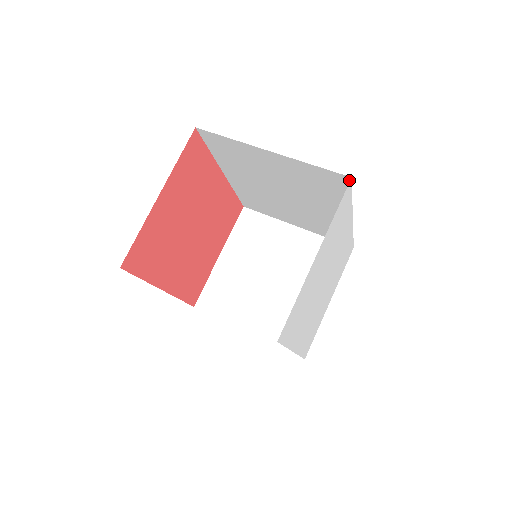
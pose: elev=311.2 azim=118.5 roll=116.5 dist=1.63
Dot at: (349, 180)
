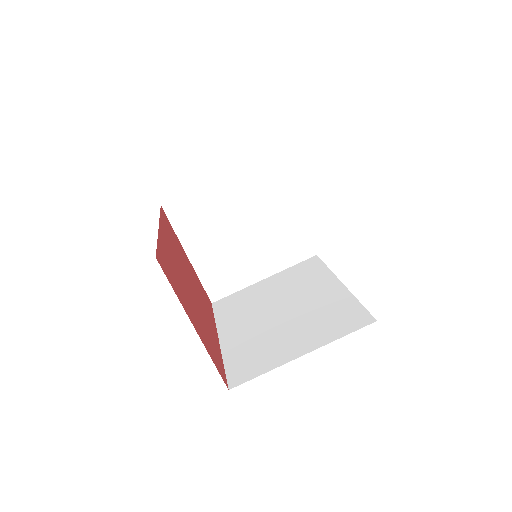
Dot at: occluded
